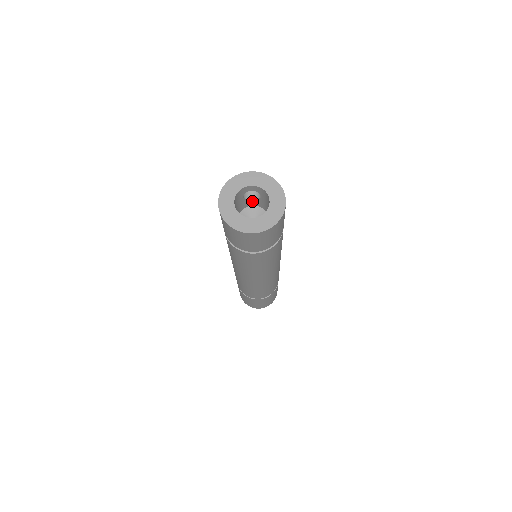
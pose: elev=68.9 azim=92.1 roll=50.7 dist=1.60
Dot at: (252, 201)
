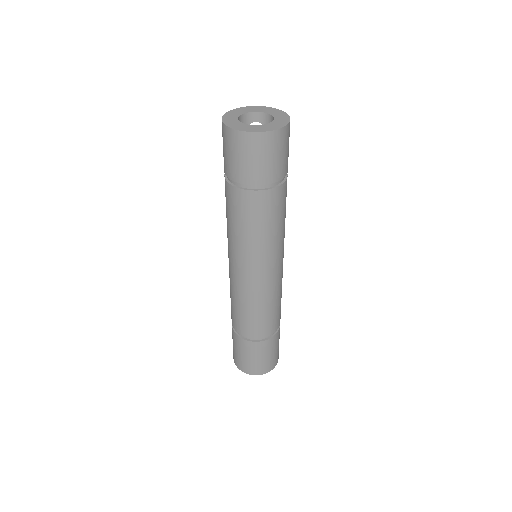
Dot at: occluded
